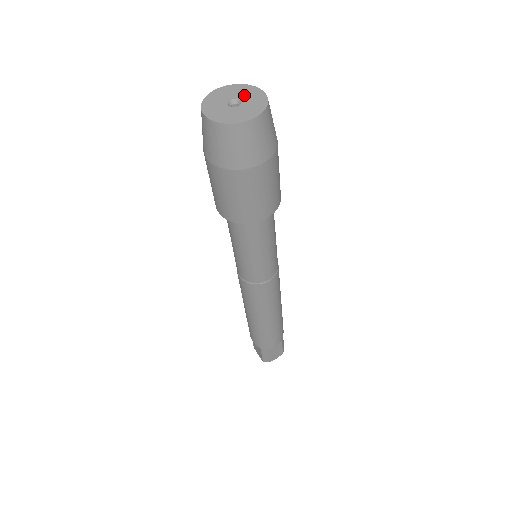
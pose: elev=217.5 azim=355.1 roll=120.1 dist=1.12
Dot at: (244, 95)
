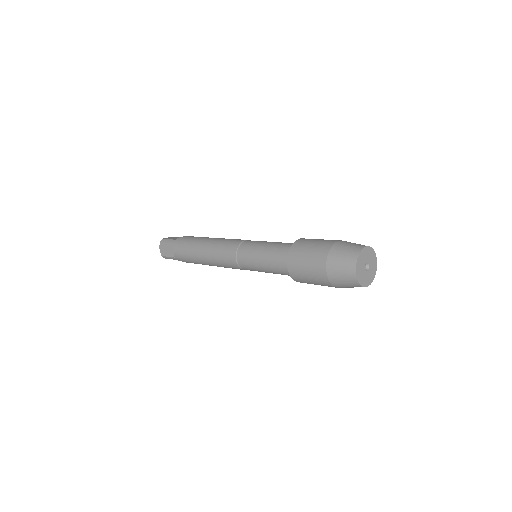
Dot at: (371, 262)
